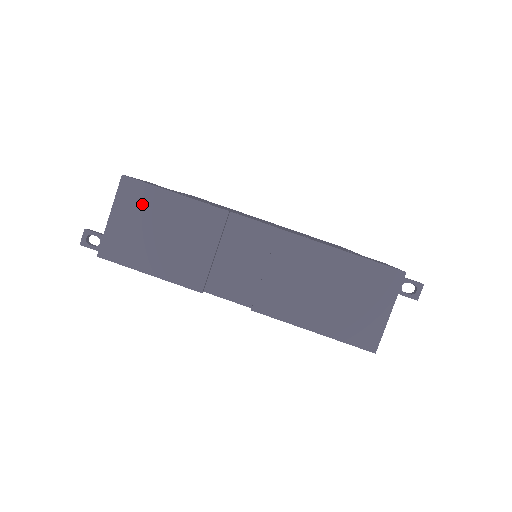
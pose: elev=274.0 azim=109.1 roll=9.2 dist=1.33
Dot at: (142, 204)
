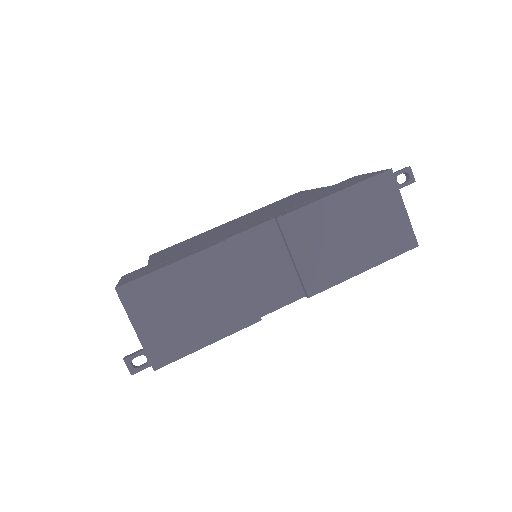
Dot at: (153, 297)
